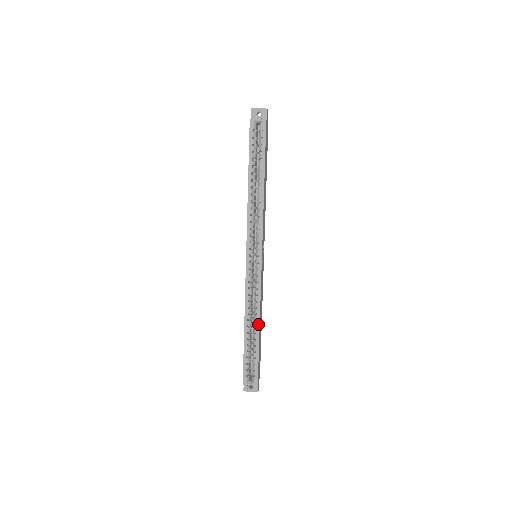
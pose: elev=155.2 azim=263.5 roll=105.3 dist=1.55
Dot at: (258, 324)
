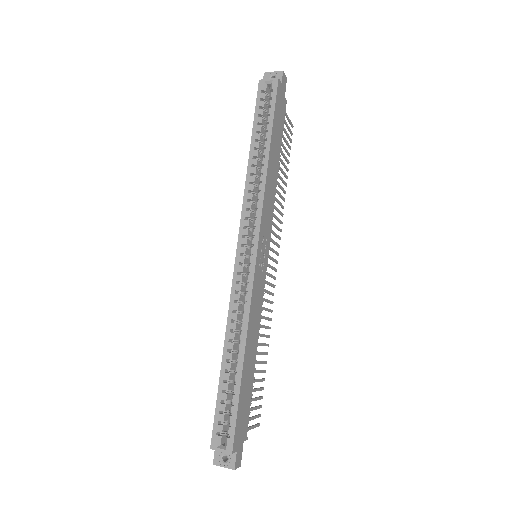
Dot at: (243, 348)
